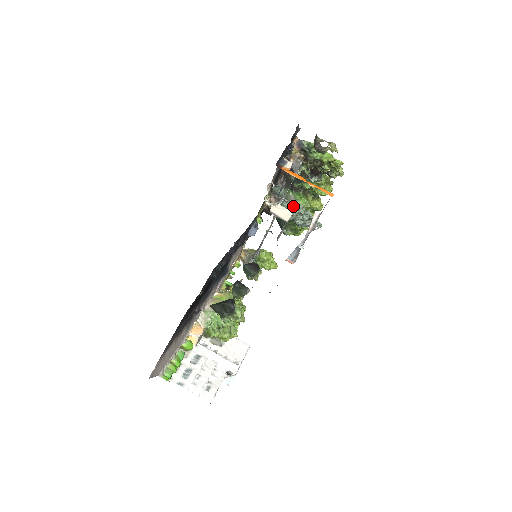
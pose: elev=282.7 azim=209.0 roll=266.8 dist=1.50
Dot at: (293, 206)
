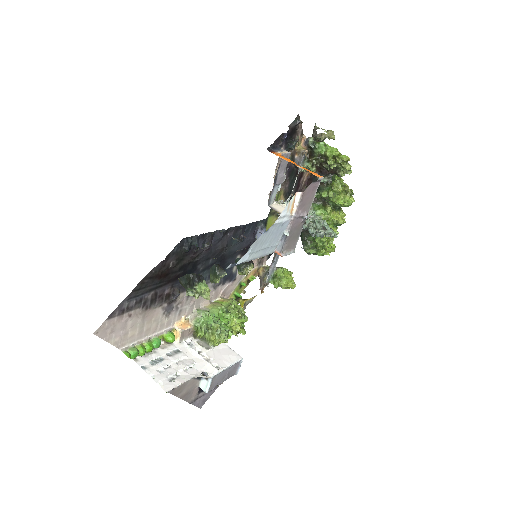
Dot at: occluded
